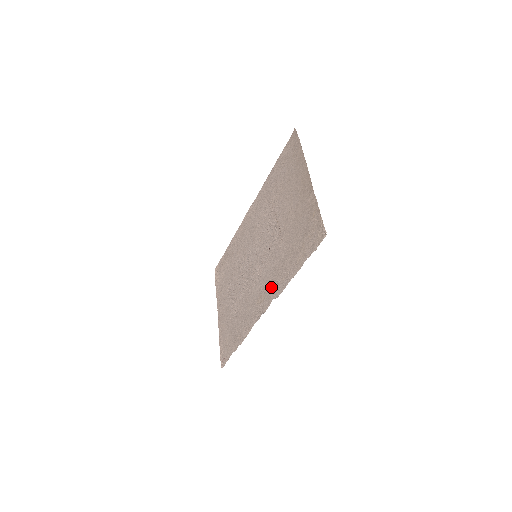
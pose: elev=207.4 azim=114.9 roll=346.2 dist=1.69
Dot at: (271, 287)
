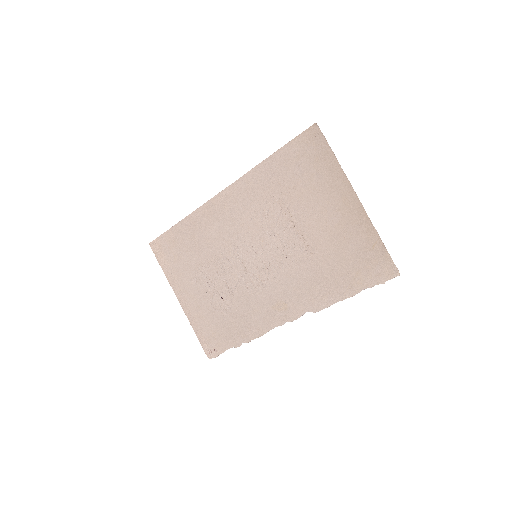
Dot at: (301, 299)
